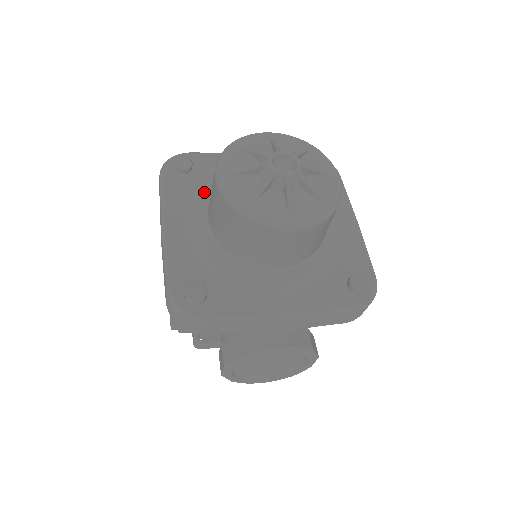
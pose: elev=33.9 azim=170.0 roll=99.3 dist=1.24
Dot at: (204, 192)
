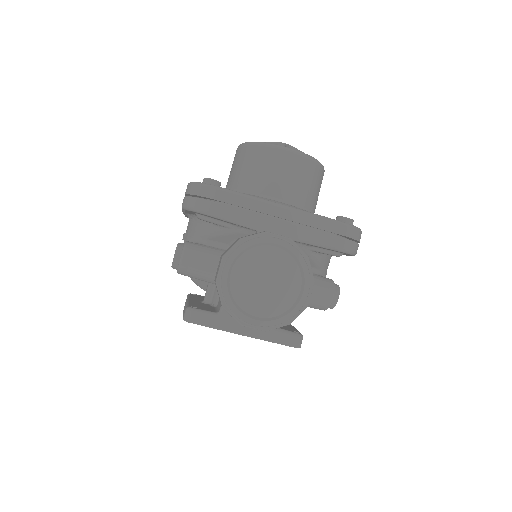
Dot at: occluded
